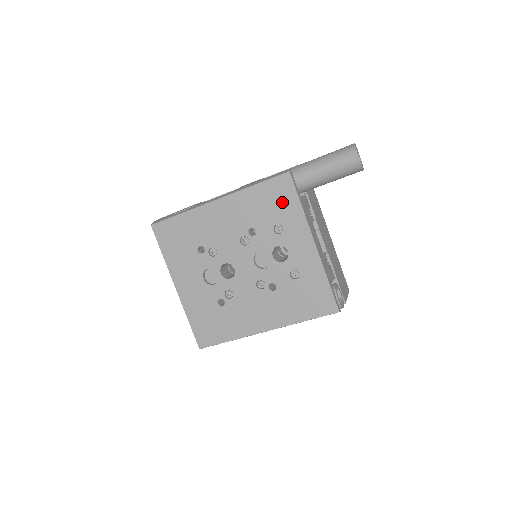
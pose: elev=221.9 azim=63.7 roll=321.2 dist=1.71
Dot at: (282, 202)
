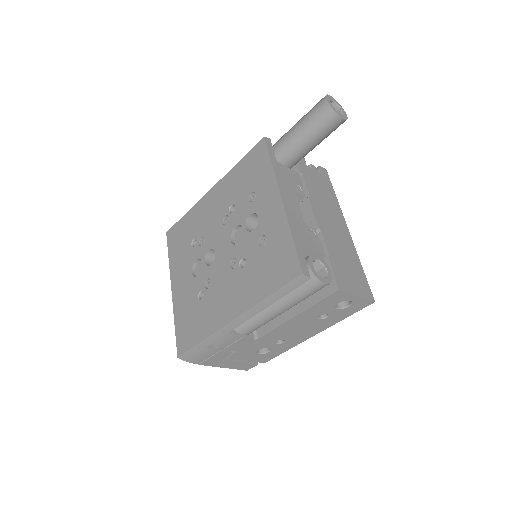
Dot at: (257, 168)
